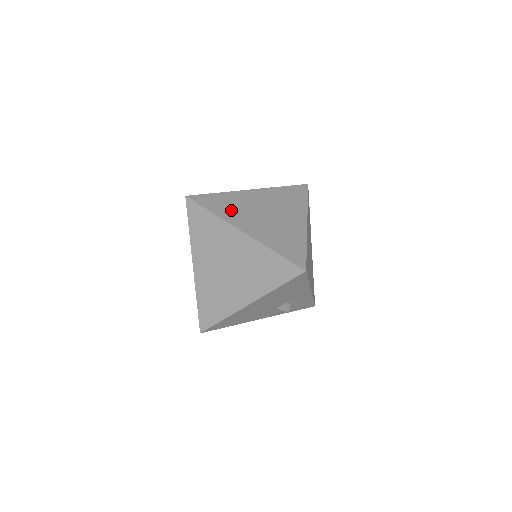
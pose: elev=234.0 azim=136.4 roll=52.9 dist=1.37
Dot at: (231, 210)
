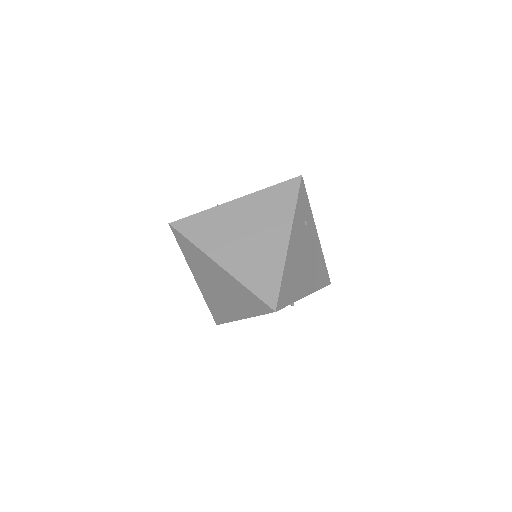
Dot at: (211, 236)
